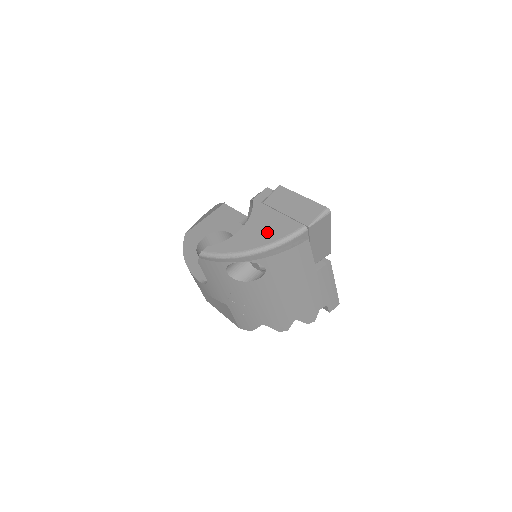
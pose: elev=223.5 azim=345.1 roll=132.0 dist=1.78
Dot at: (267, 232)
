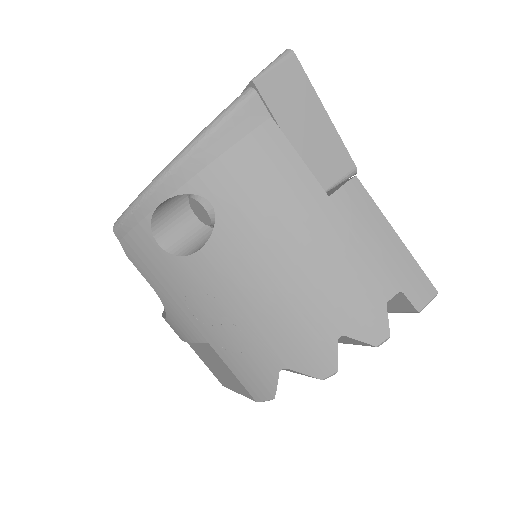
Dot at: occluded
